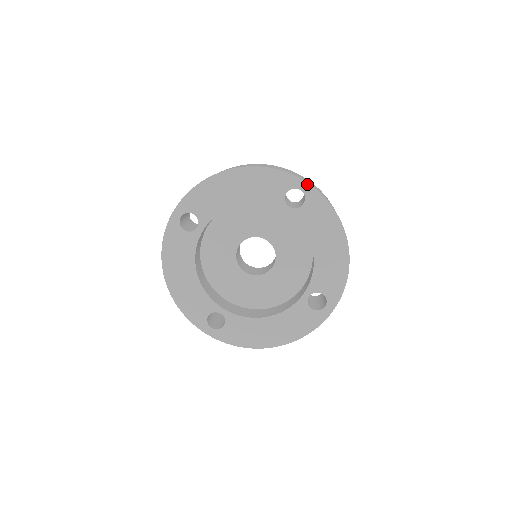
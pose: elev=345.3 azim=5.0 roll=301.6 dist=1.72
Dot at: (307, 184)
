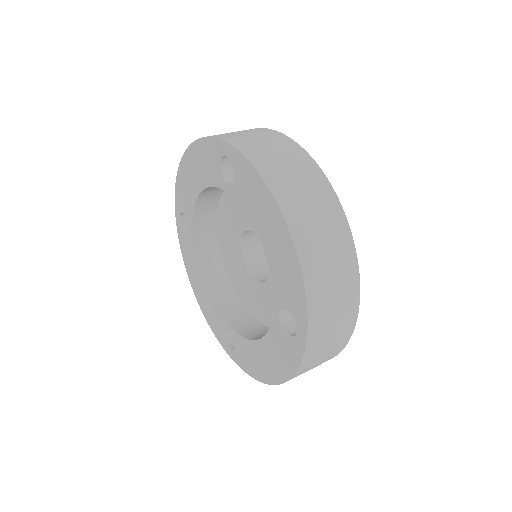
Dot at: (229, 145)
